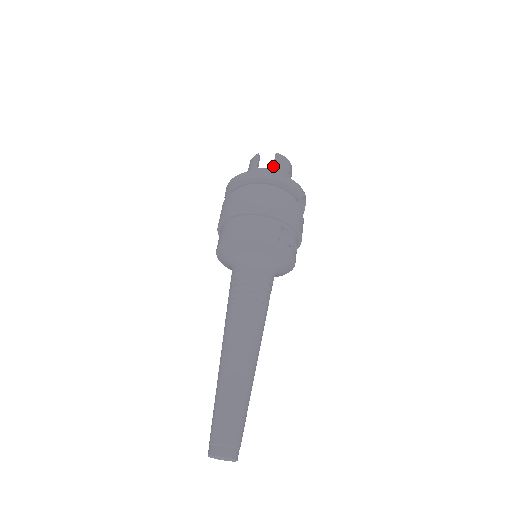
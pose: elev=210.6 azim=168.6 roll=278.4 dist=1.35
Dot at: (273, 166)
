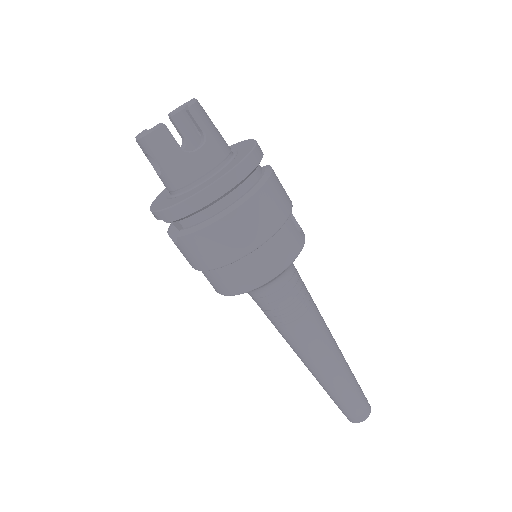
Dot at: (206, 135)
